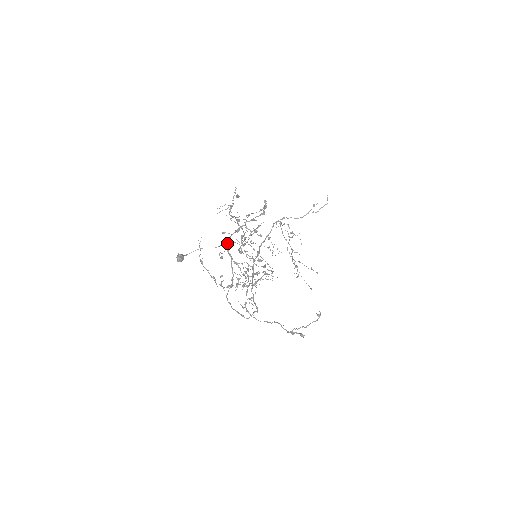
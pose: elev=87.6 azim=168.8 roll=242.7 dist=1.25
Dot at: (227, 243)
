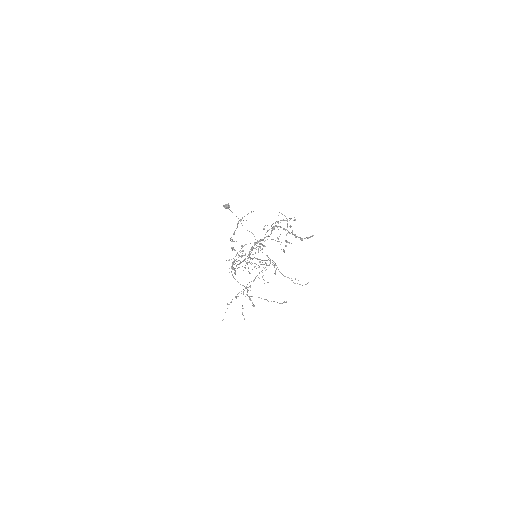
Dot at: (276, 226)
